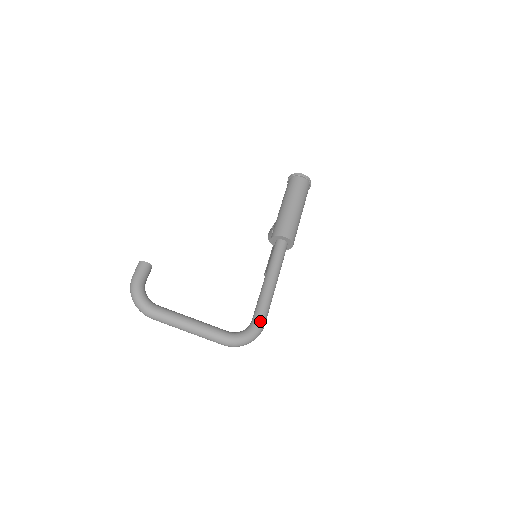
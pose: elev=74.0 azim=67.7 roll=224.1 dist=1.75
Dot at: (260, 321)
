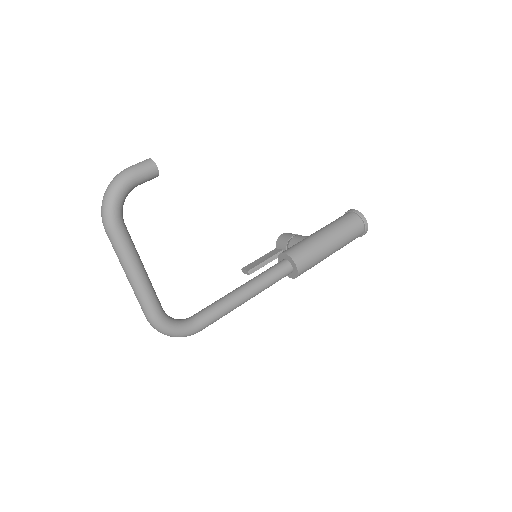
Dot at: (200, 326)
